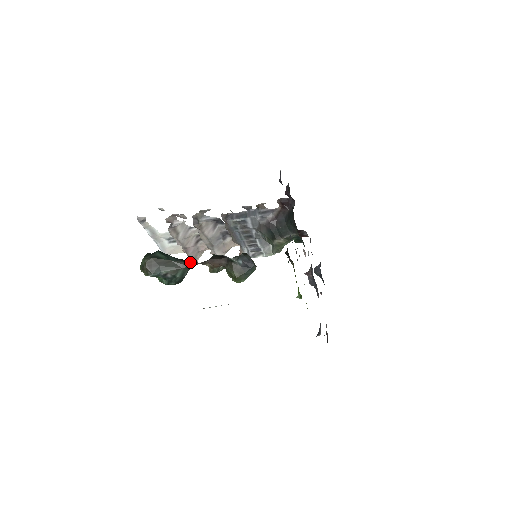
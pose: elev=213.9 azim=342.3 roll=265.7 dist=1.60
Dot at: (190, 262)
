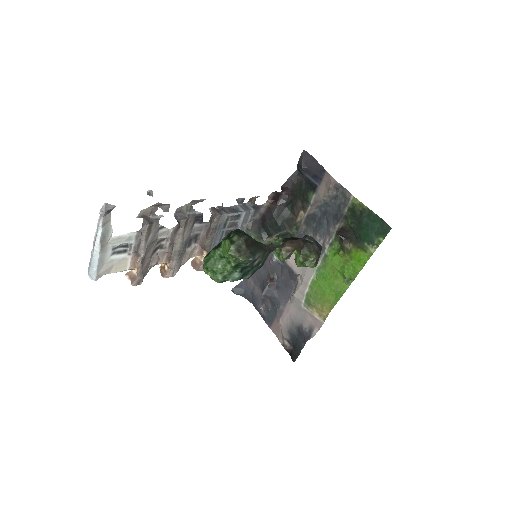
Dot at: (271, 244)
